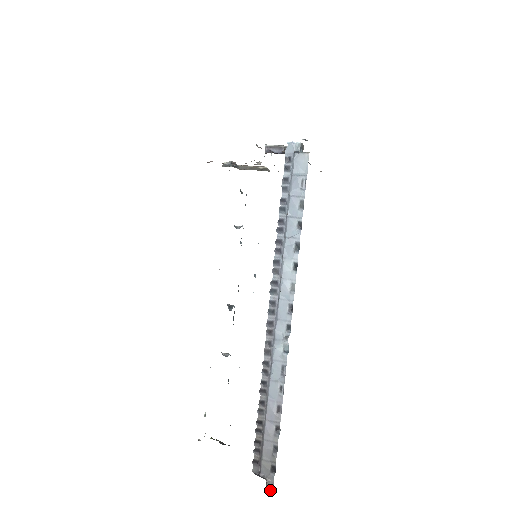
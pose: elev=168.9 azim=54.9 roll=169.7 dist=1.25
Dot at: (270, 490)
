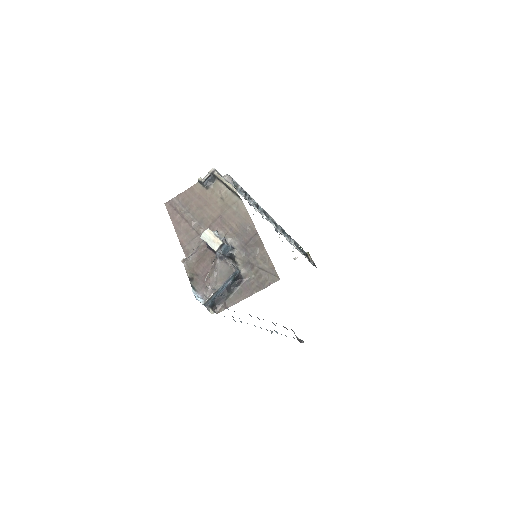
Dot at: (303, 341)
